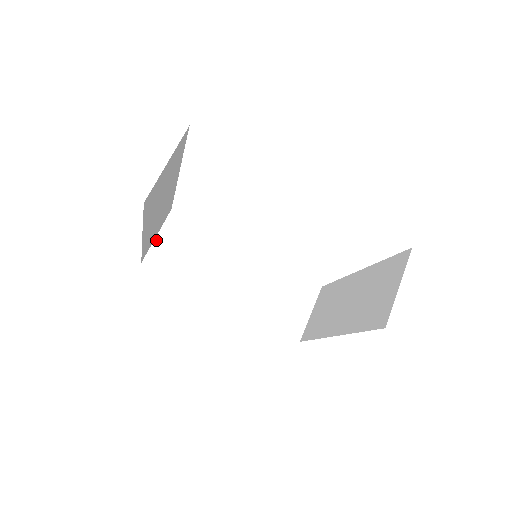
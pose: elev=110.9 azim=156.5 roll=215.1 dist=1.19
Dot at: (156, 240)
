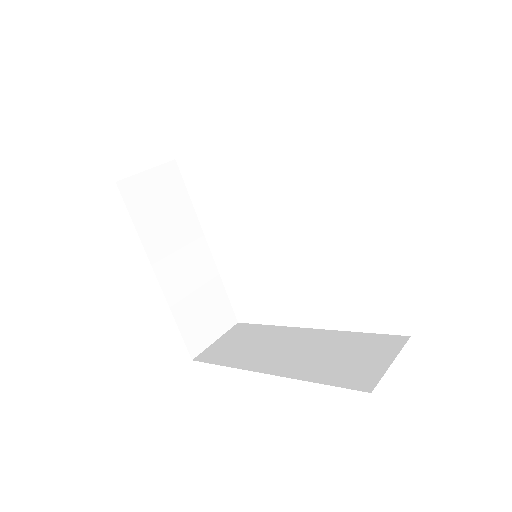
Dot at: (214, 343)
